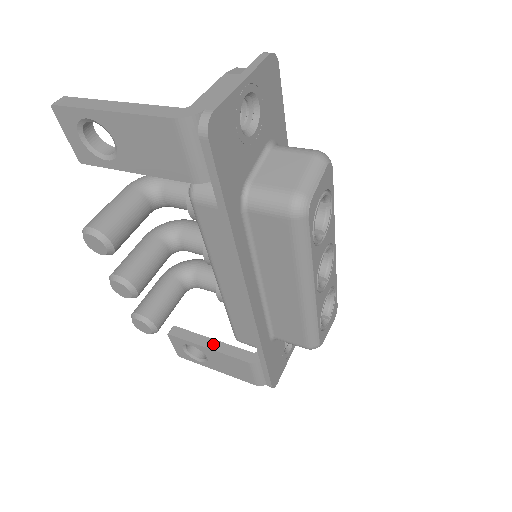
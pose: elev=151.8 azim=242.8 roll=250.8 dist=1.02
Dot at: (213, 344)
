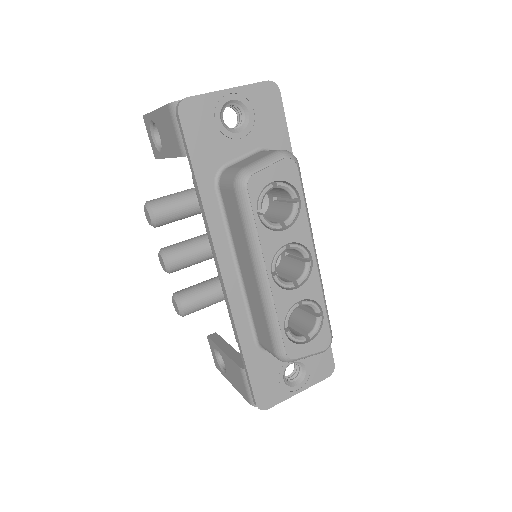
Dot at: (228, 349)
